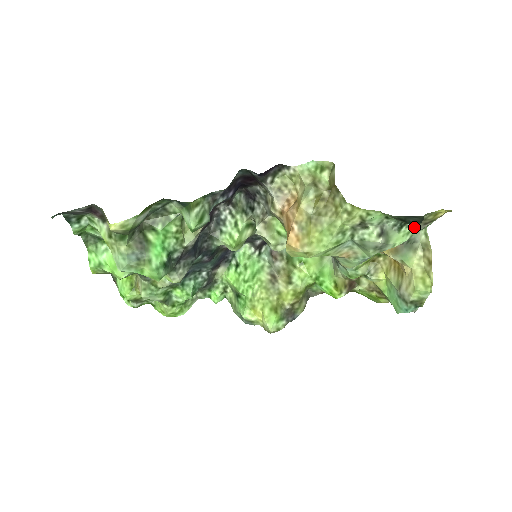
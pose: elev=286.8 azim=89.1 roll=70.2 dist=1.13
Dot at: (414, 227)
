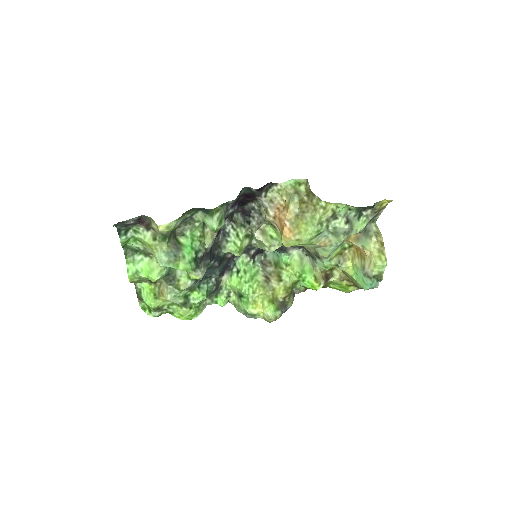
Dot at: (368, 216)
